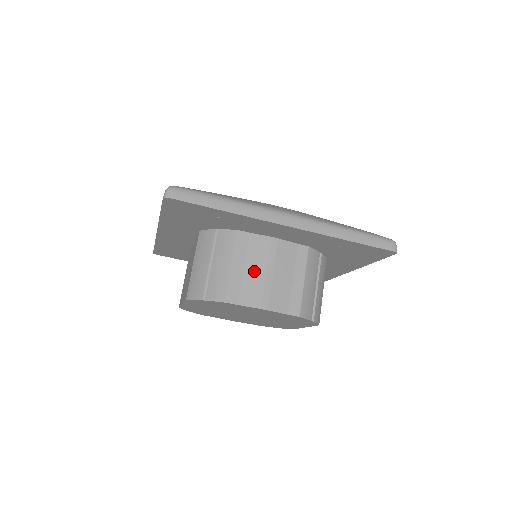
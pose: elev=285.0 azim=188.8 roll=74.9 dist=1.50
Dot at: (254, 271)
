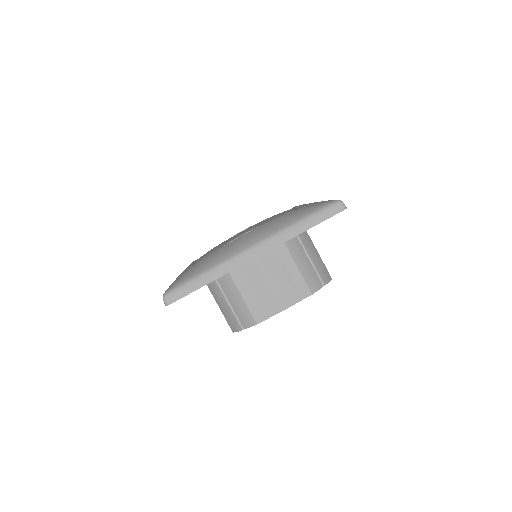
Dot at: (260, 290)
